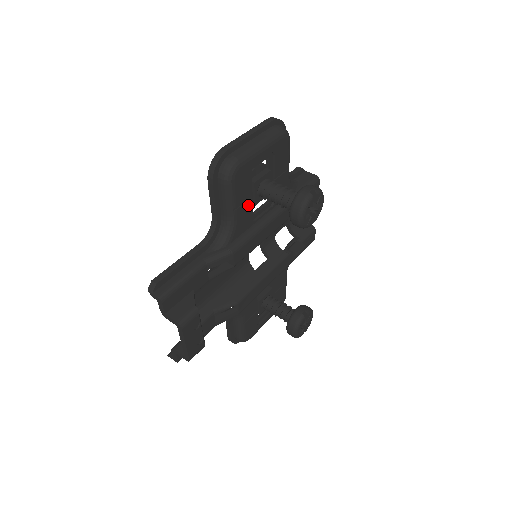
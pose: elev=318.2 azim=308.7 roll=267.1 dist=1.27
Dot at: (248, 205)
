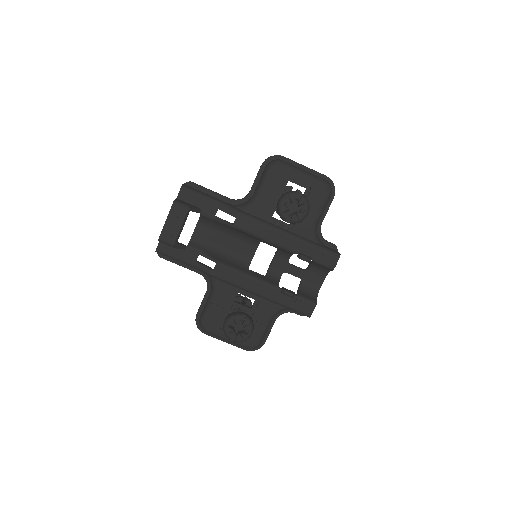
Dot at: (272, 201)
